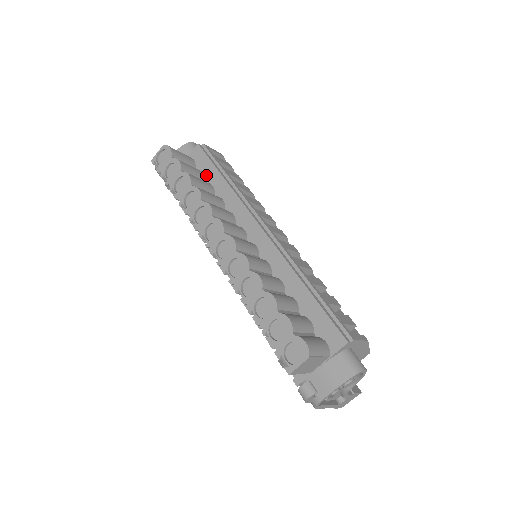
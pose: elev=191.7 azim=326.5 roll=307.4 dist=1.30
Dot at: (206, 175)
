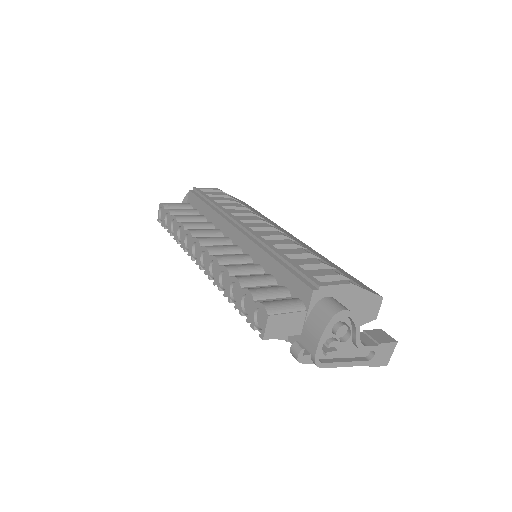
Dot at: (199, 210)
